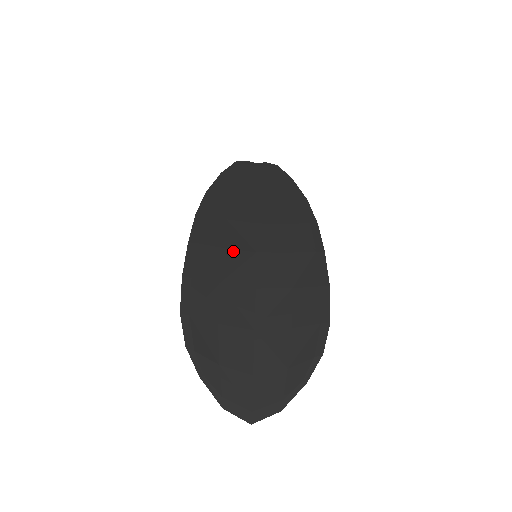
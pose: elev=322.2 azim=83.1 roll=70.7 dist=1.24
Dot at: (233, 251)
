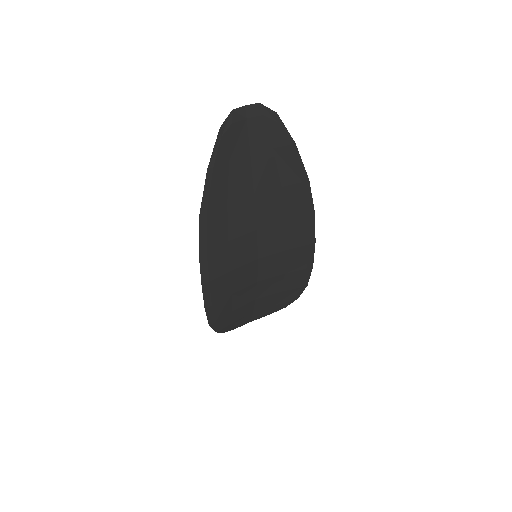
Dot at: (239, 269)
